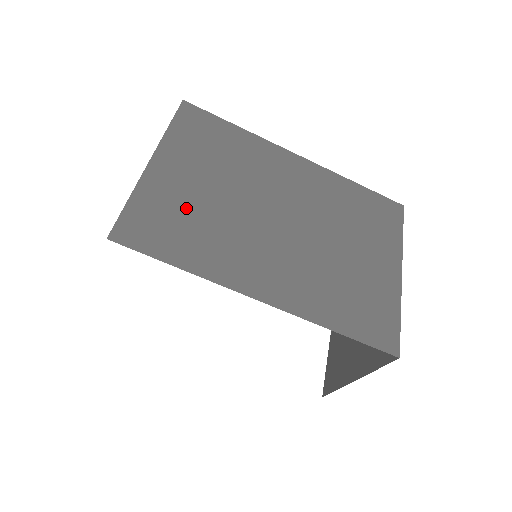
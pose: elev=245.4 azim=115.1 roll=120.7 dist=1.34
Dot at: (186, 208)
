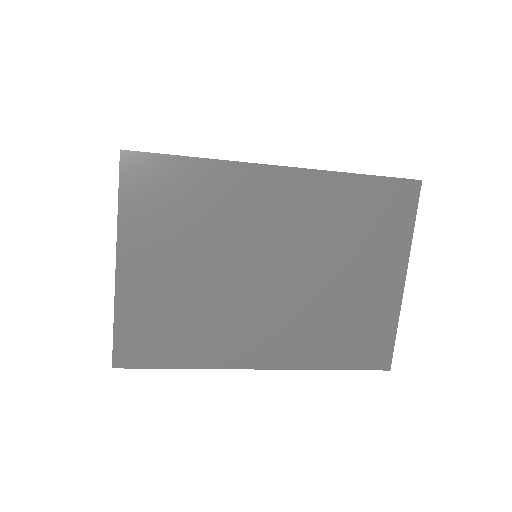
Dot at: (169, 306)
